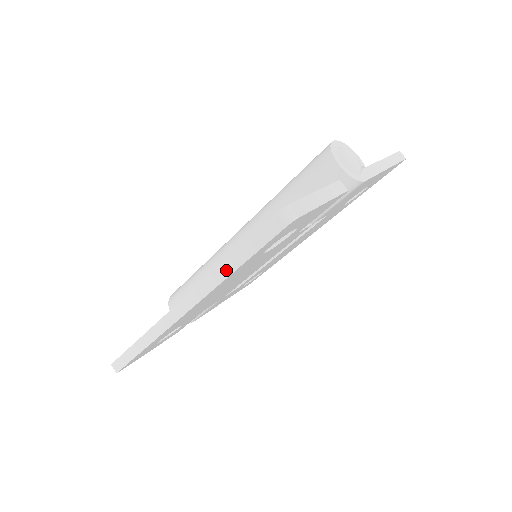
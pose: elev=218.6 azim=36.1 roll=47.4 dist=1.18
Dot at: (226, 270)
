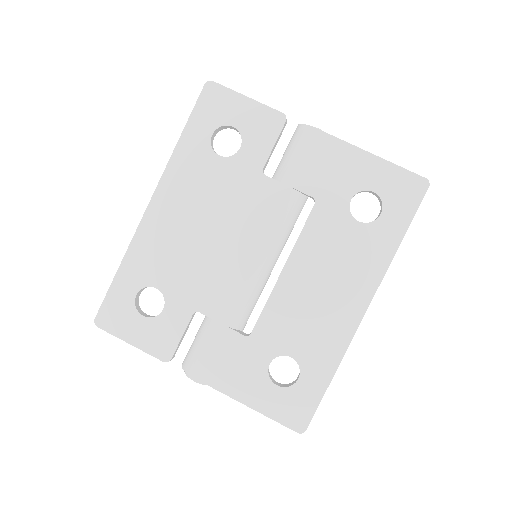
Dot at: (179, 142)
